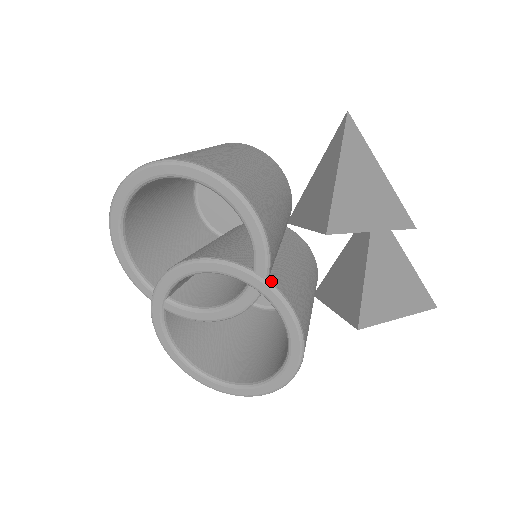
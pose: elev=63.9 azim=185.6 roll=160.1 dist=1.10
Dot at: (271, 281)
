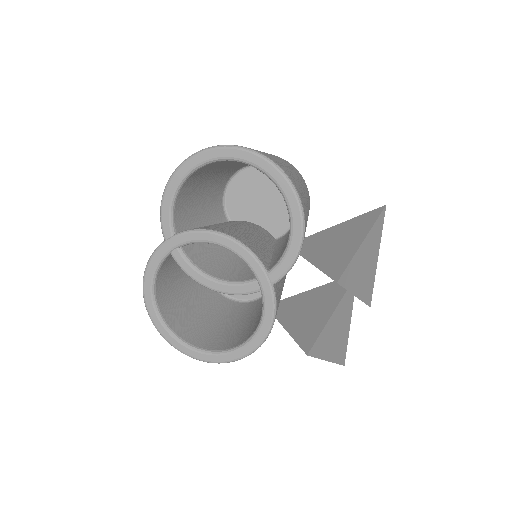
Dot at: (275, 287)
